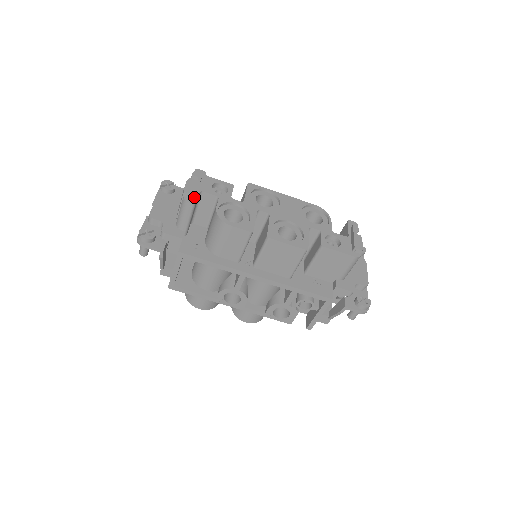
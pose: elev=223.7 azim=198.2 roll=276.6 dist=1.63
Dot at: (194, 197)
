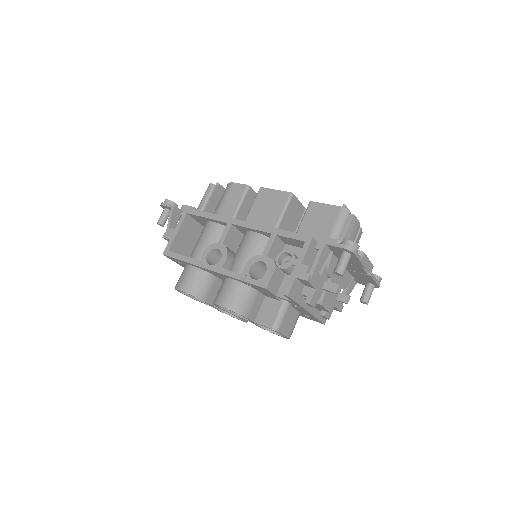
Dot at: (217, 185)
